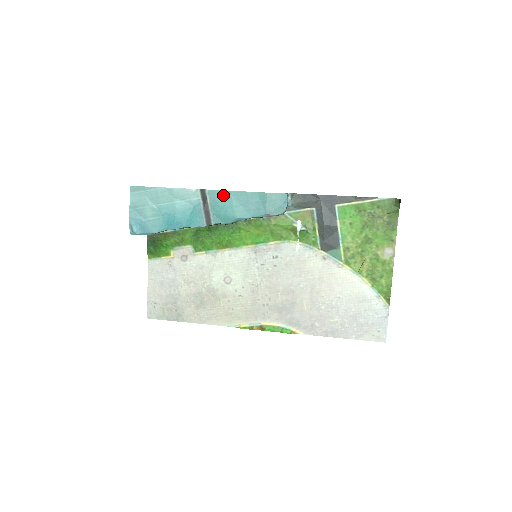
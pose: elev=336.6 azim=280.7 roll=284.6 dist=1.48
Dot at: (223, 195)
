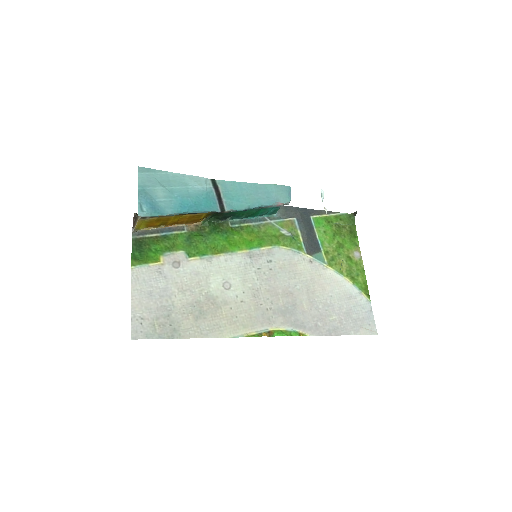
Dot at: (234, 185)
